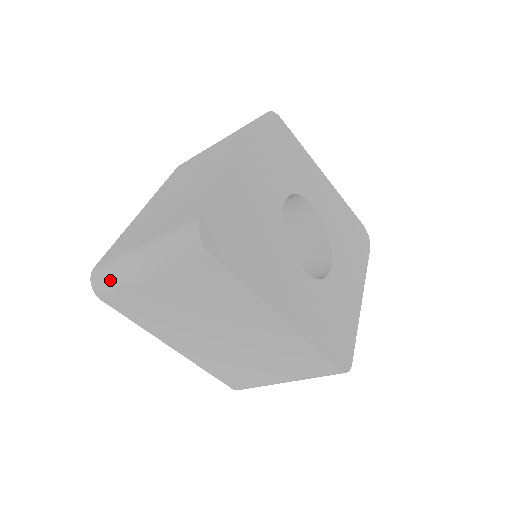
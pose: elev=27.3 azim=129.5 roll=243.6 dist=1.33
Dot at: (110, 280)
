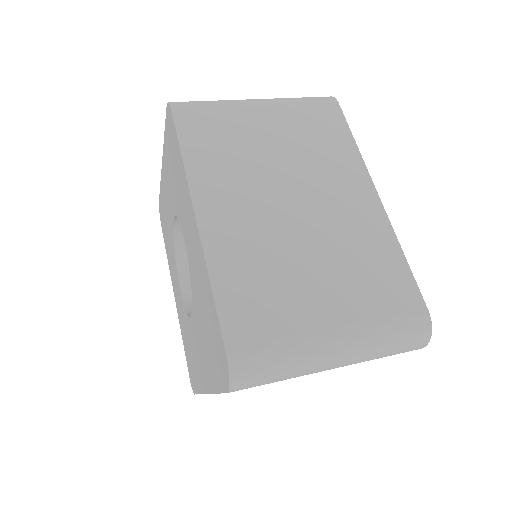
Dot at: (274, 374)
